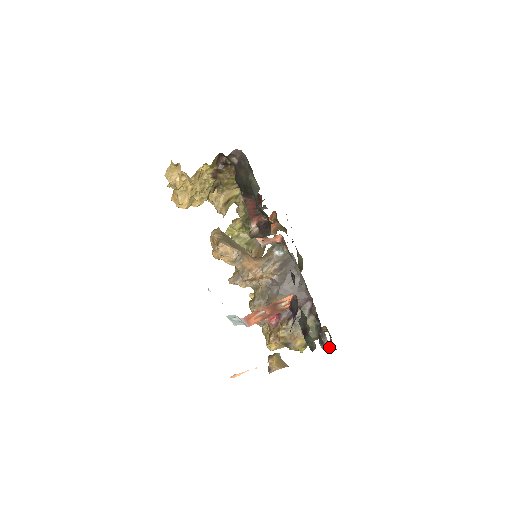
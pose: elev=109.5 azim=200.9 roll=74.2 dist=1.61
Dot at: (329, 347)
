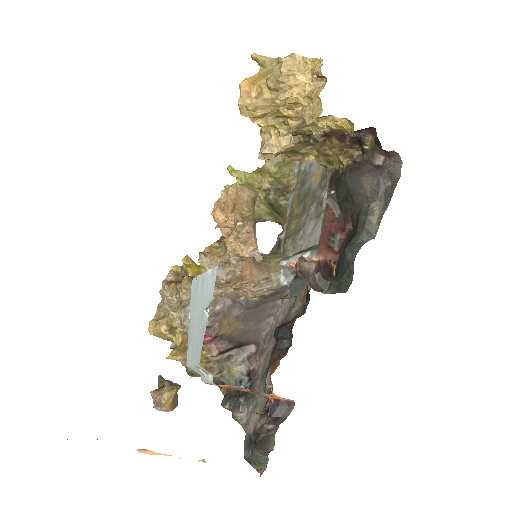
Dot at: (239, 421)
